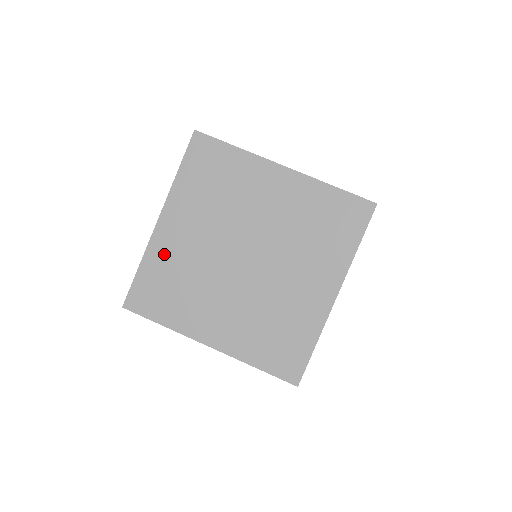
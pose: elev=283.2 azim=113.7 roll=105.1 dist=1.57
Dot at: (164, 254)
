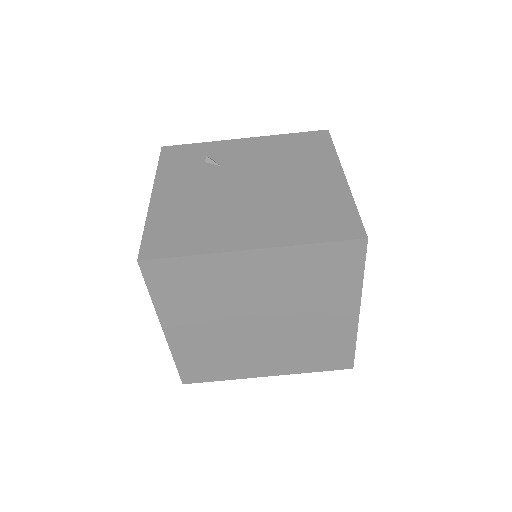
Dot at: (188, 348)
